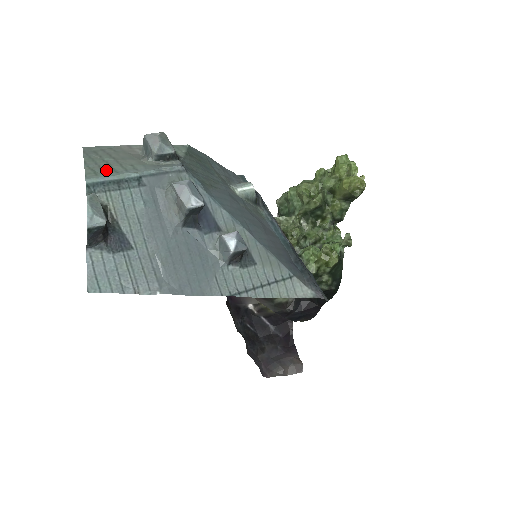
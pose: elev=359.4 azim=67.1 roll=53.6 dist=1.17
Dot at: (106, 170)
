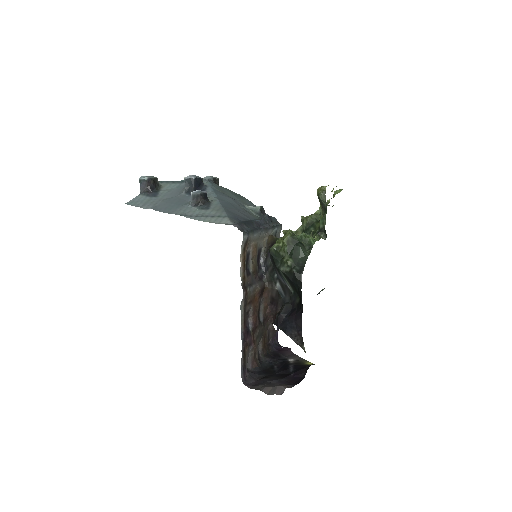
Dot at: occluded
